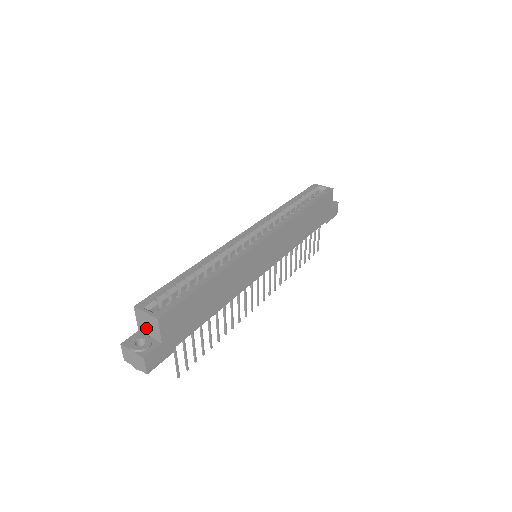
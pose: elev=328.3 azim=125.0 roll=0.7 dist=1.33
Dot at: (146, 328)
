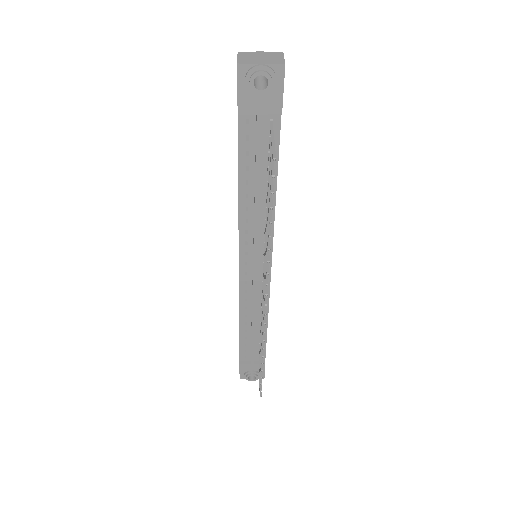
Dot at: occluded
